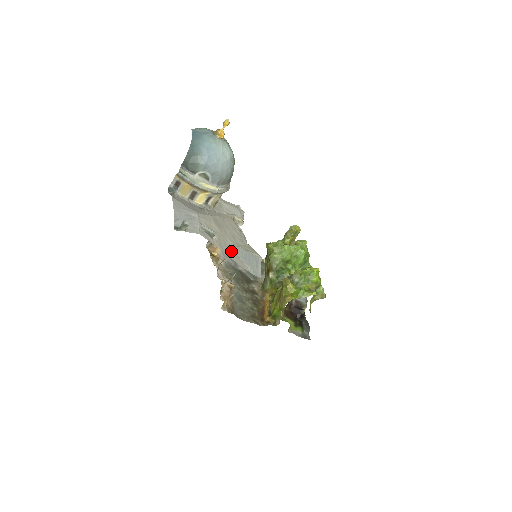
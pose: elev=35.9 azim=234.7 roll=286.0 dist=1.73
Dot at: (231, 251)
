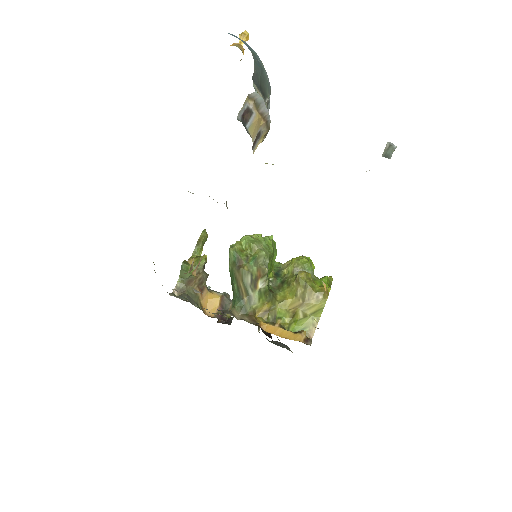
Dot at: occluded
